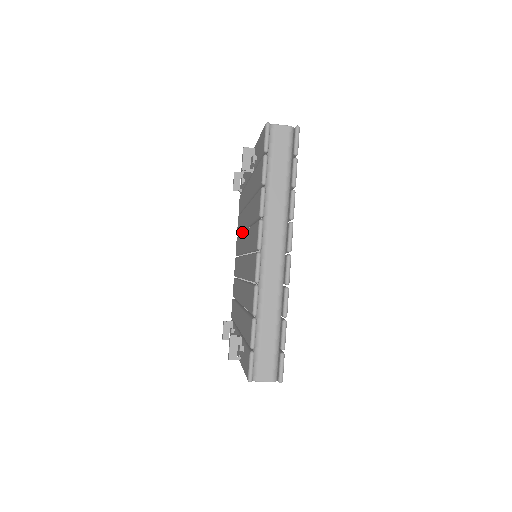
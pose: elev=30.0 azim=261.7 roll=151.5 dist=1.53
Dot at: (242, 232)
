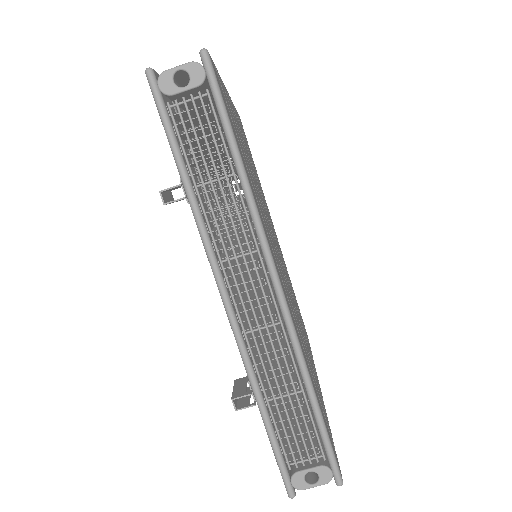
Dot at: occluded
